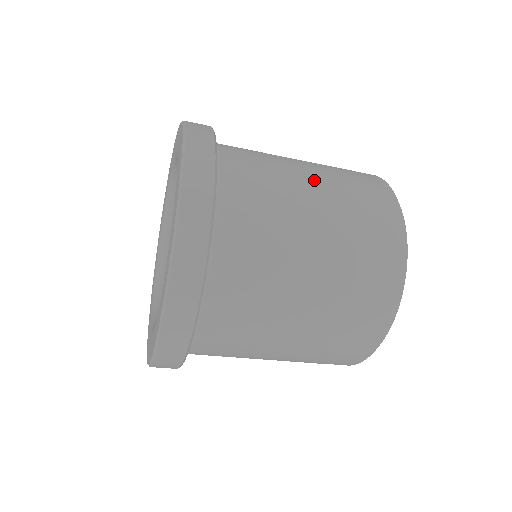
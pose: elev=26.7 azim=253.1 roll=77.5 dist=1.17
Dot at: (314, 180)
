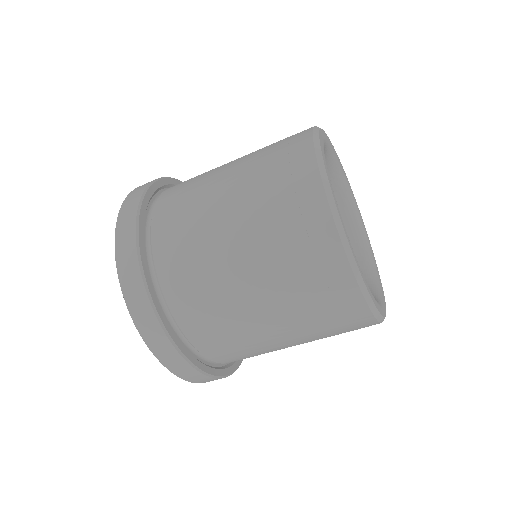
Dot at: (235, 229)
